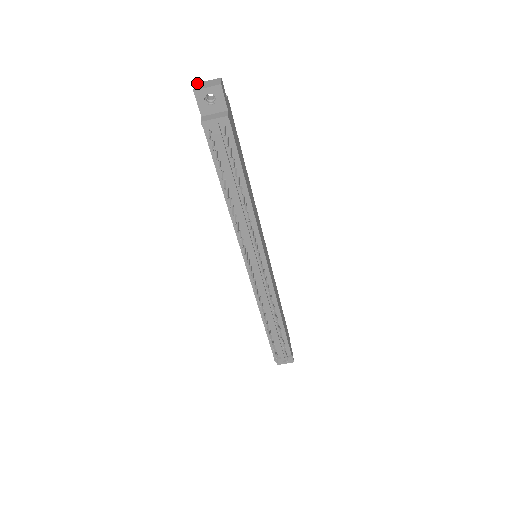
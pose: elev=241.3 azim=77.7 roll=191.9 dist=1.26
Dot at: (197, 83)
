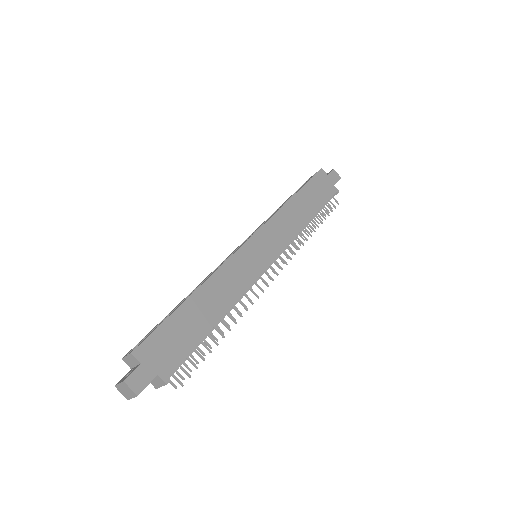
Dot at: occluded
